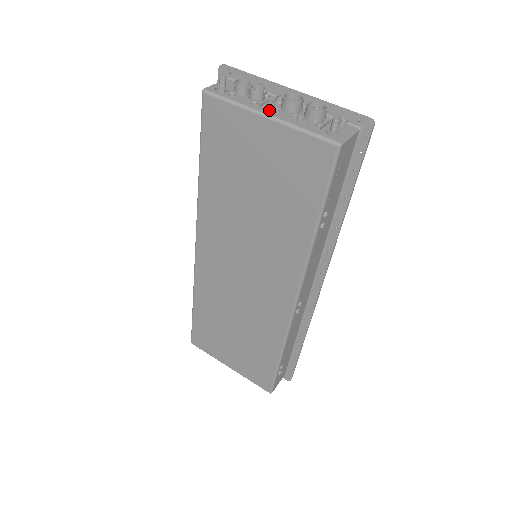
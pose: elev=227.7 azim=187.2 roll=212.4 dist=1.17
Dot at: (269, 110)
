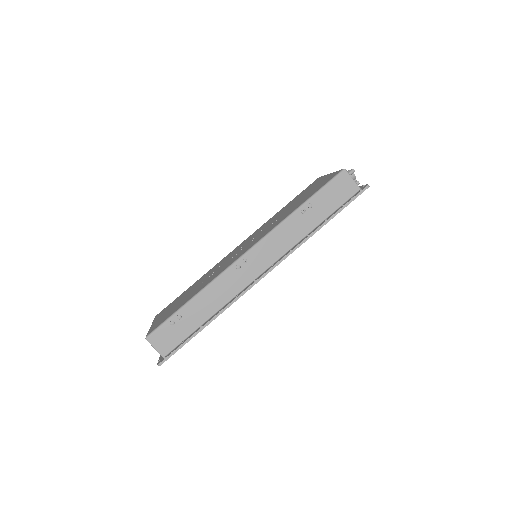
Dot at: occluded
